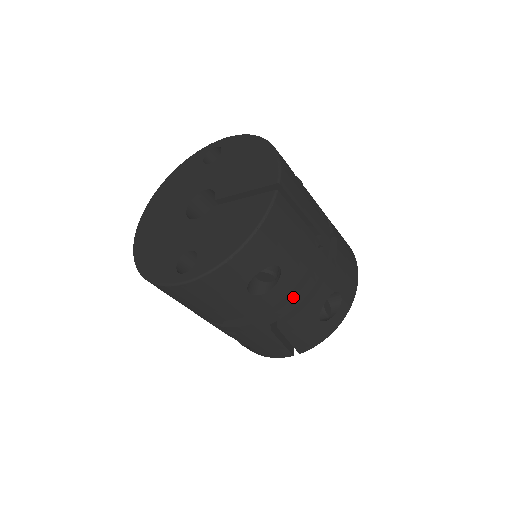
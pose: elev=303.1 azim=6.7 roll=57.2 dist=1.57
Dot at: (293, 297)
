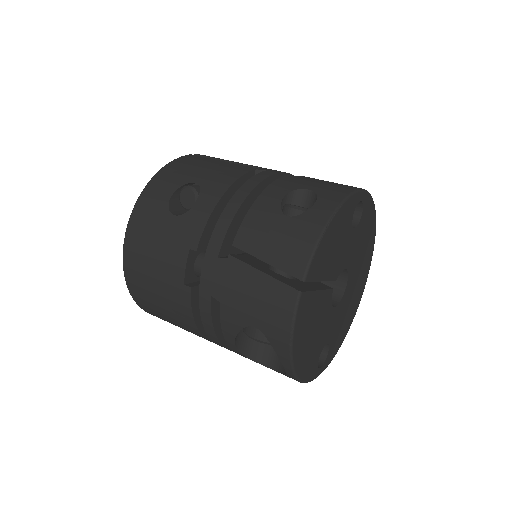
Dot at: (228, 203)
